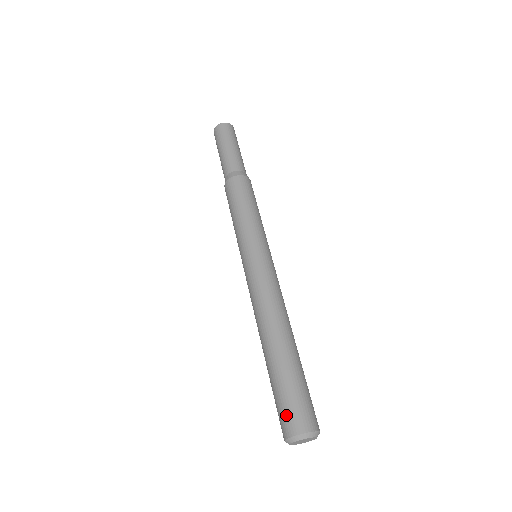
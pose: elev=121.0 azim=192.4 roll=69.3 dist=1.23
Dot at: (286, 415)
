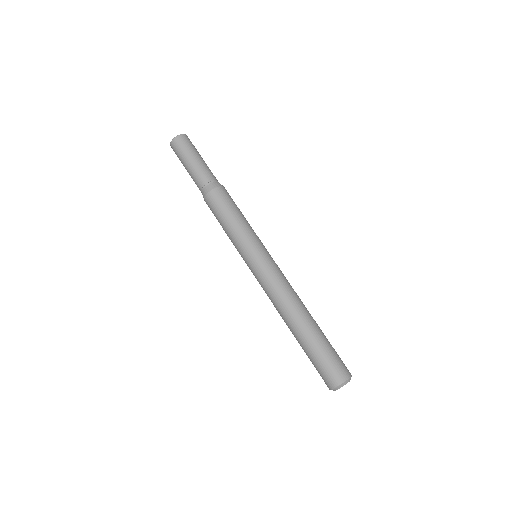
Dot at: (335, 369)
